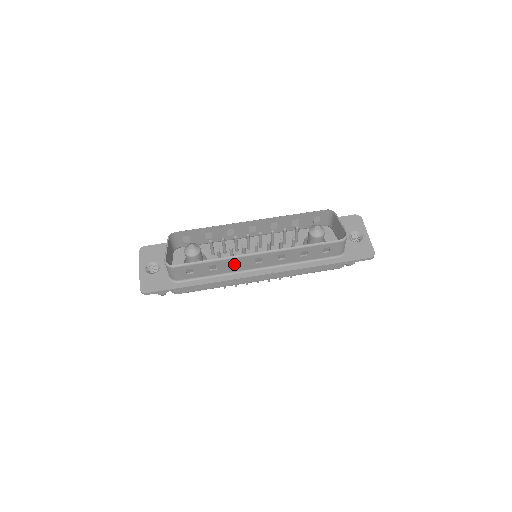
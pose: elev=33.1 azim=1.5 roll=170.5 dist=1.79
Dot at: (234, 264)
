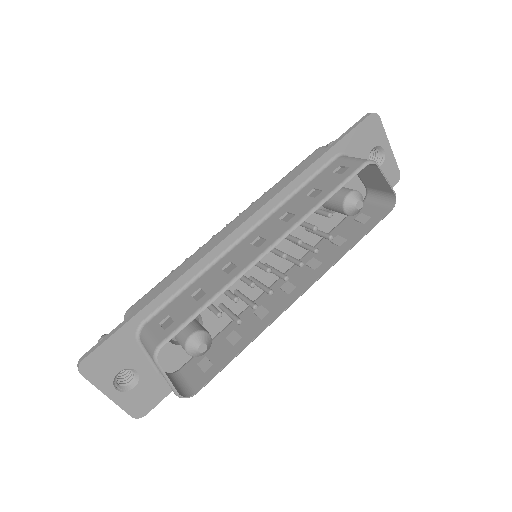
Dot at: (259, 314)
